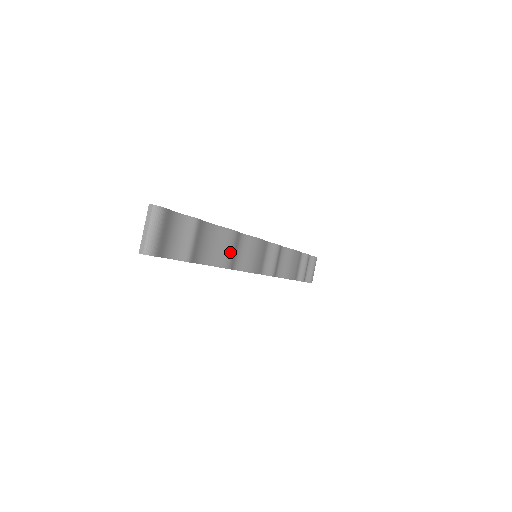
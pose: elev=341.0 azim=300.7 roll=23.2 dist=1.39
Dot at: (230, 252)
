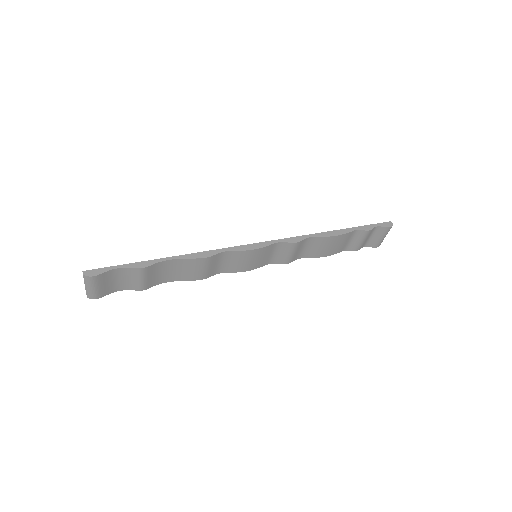
Dot at: (203, 270)
